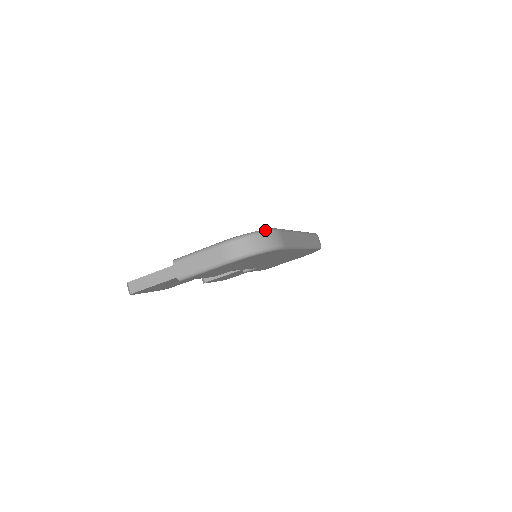
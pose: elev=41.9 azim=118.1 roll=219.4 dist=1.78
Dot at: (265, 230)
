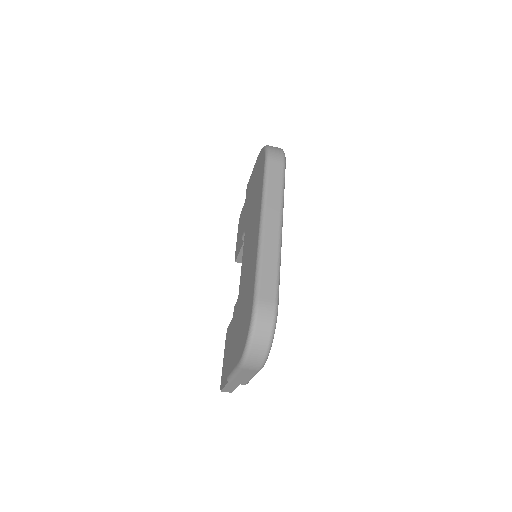
Dot at: (251, 328)
